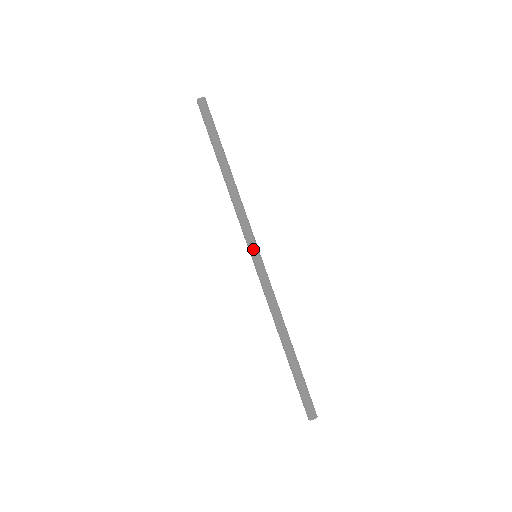
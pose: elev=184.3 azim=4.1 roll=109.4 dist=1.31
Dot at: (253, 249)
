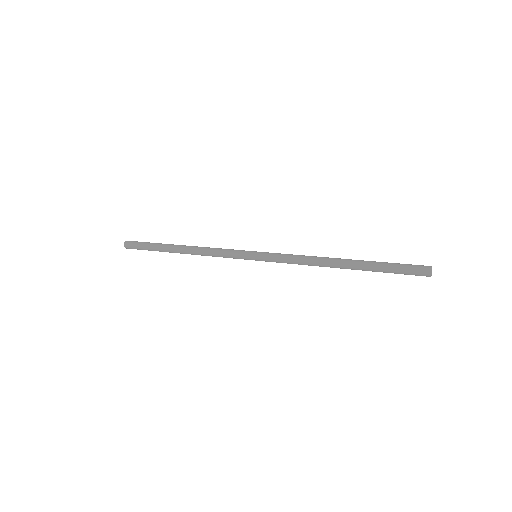
Dot at: (248, 252)
